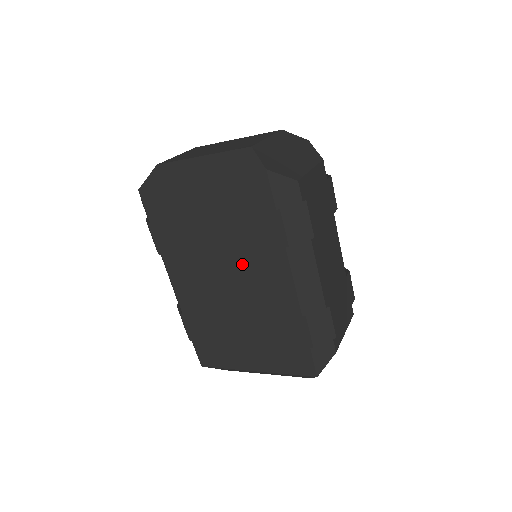
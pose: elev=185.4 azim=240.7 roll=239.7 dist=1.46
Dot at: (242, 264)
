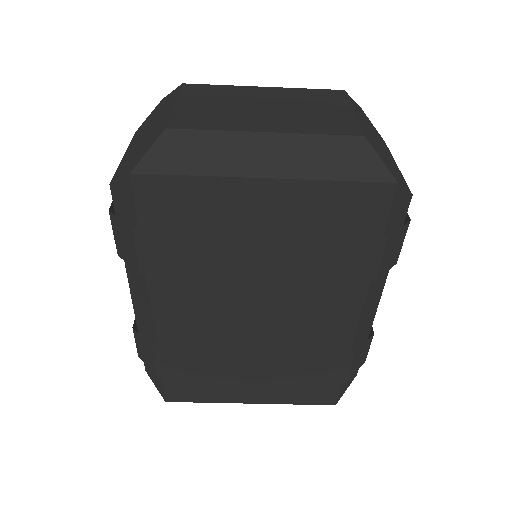
Dot at: (292, 295)
